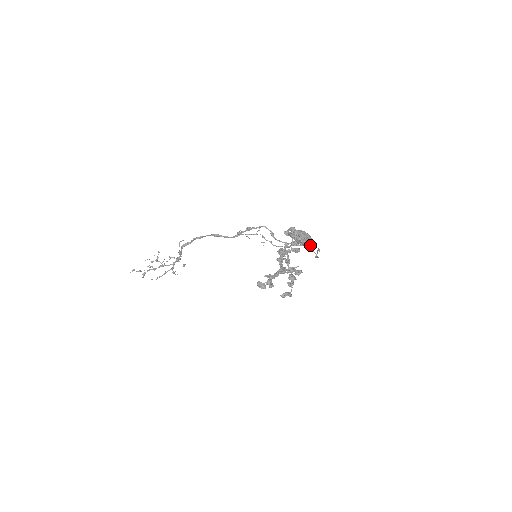
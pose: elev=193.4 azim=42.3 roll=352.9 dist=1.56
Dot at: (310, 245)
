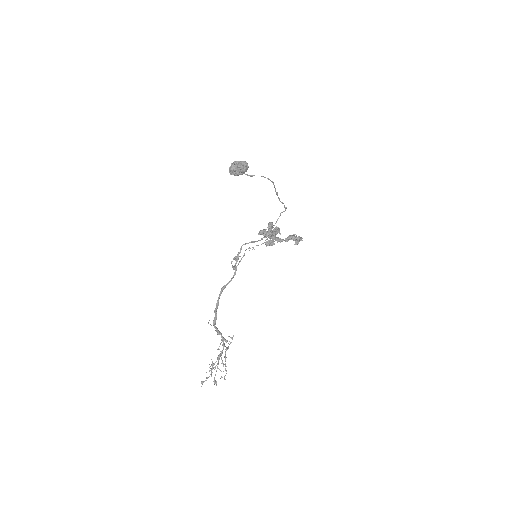
Dot at: (279, 216)
